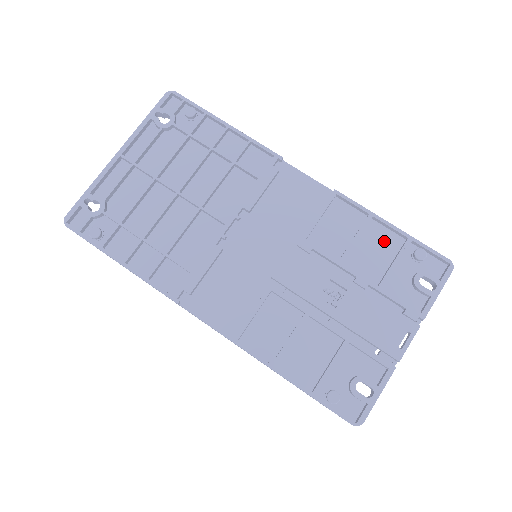
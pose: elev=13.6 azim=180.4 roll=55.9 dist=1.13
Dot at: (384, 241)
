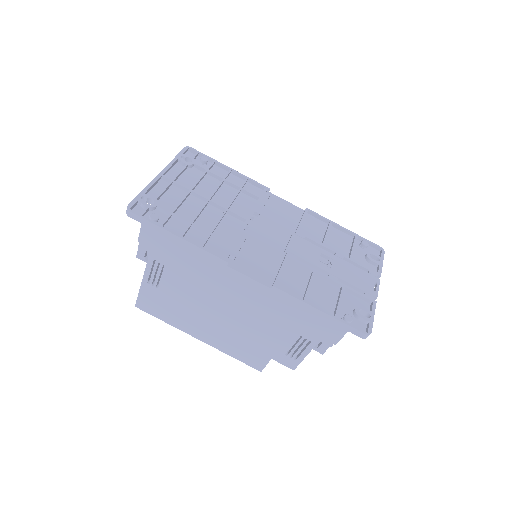
Dot at: (342, 237)
